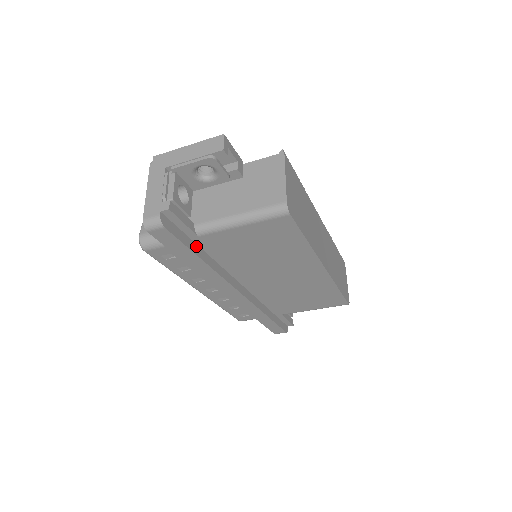
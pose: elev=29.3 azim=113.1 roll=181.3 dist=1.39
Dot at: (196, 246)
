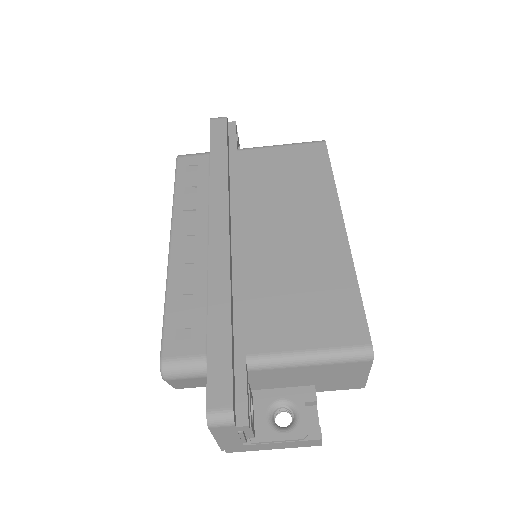
Dot at: (228, 157)
